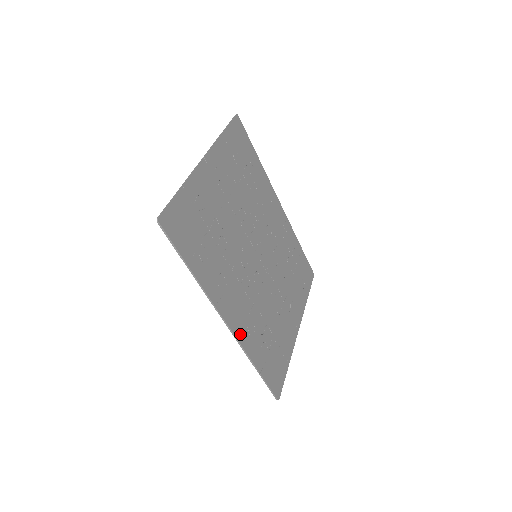
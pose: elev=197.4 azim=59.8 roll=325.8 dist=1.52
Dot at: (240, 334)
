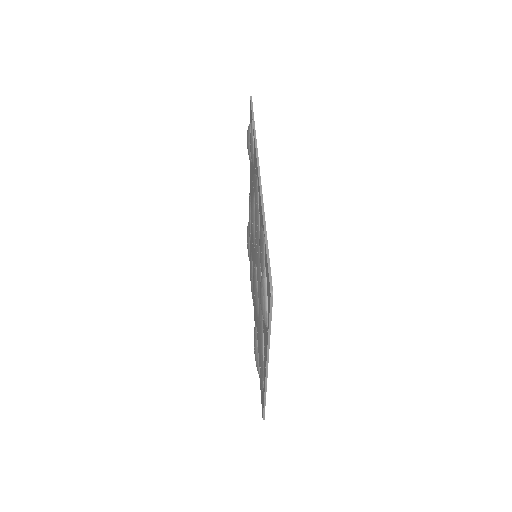
Dot at: occluded
